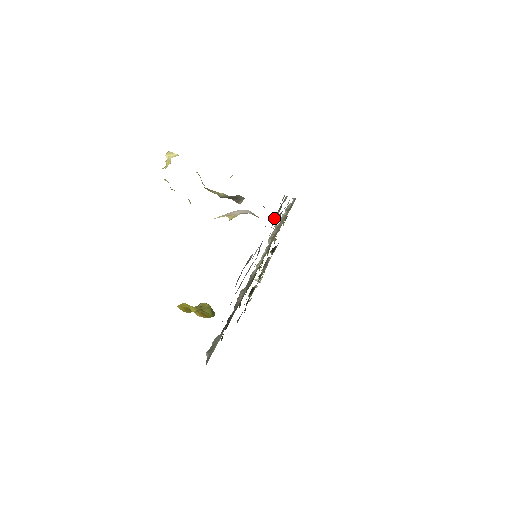
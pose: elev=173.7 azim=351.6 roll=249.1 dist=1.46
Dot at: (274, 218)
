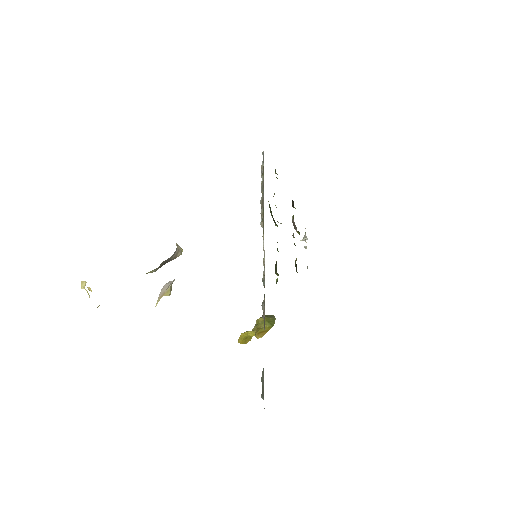
Dot at: occluded
